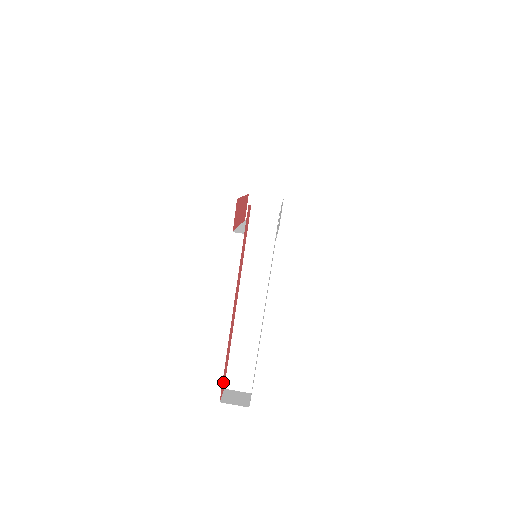
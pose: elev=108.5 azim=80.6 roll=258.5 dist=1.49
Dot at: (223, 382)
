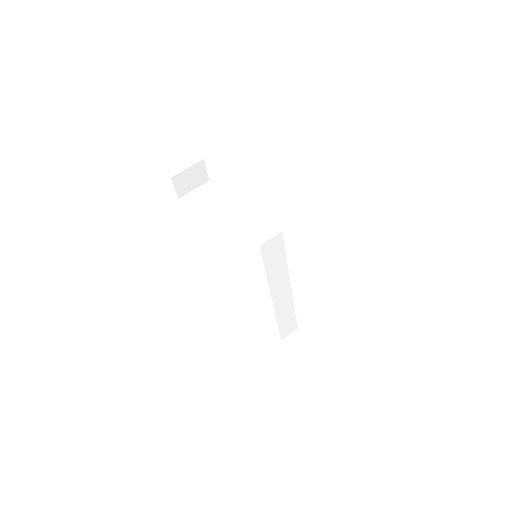
Dot at: occluded
